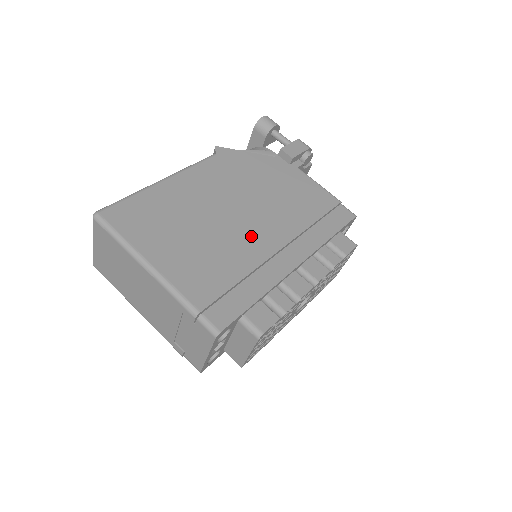
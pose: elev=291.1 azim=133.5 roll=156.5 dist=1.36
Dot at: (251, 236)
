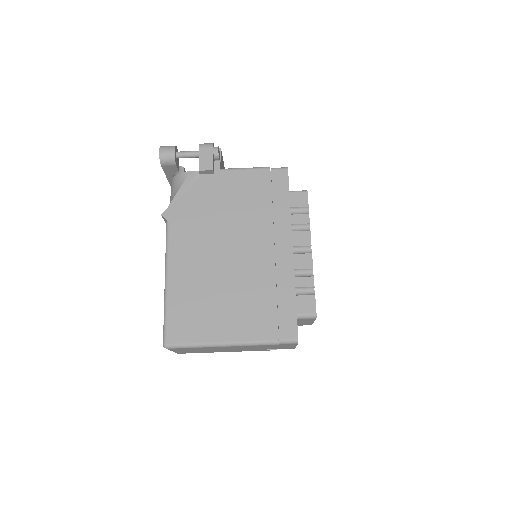
Dot at: (251, 261)
